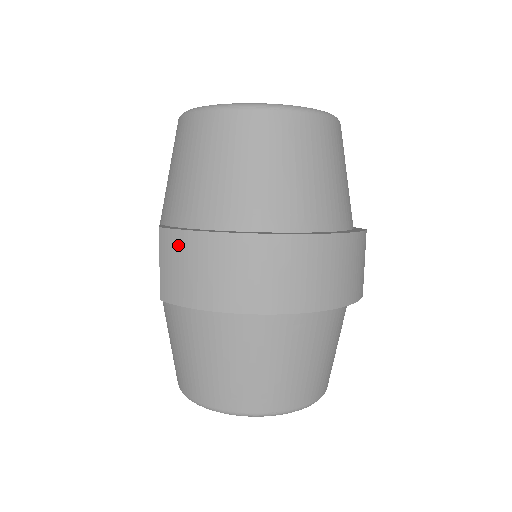
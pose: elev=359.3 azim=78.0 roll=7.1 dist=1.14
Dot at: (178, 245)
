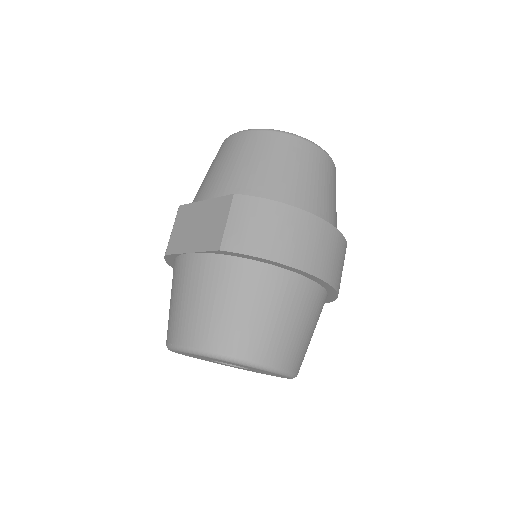
Dot at: (256, 208)
